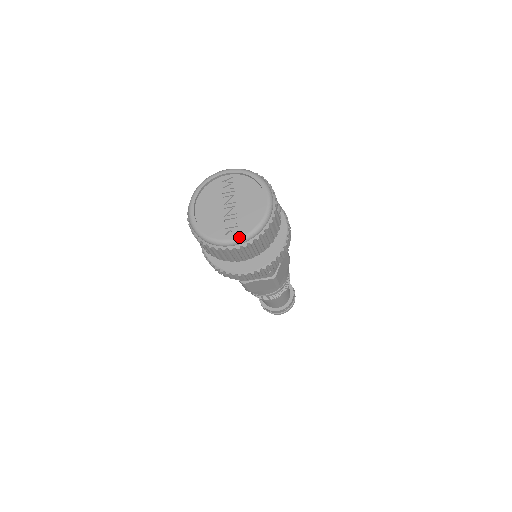
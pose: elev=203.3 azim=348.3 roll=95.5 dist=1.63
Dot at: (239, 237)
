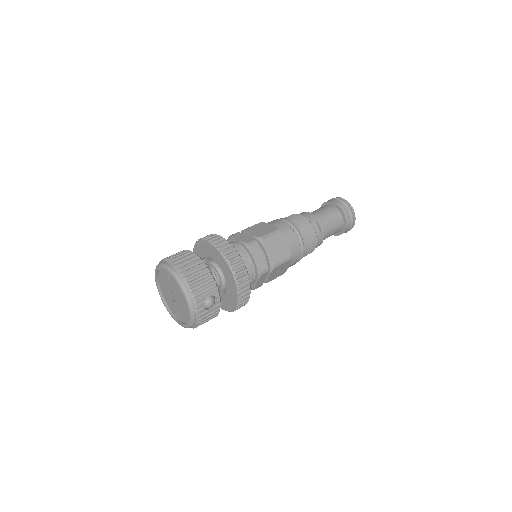
Dot at: occluded
